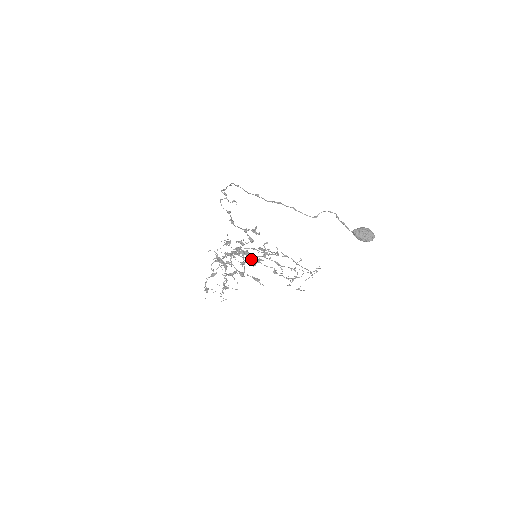
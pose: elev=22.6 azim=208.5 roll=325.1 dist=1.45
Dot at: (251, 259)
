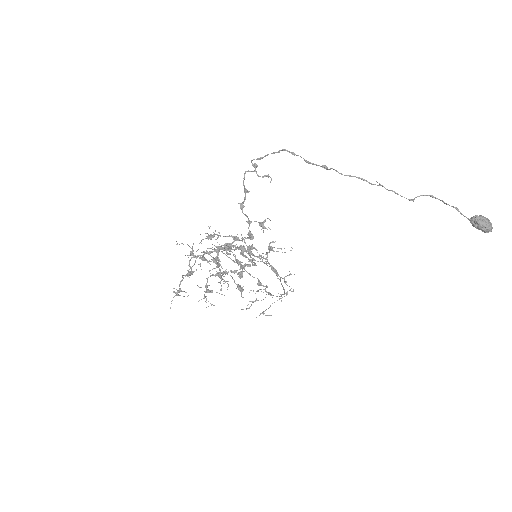
Dot at: (250, 259)
